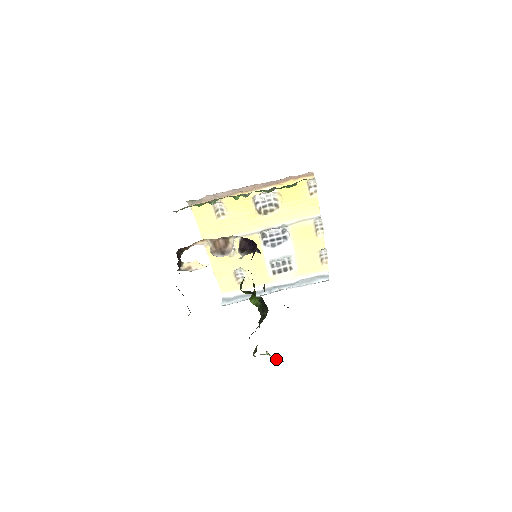
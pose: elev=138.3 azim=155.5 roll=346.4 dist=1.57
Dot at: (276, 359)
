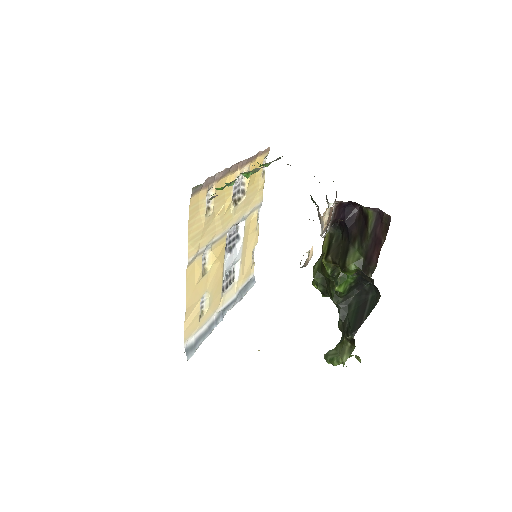
Dot at: occluded
